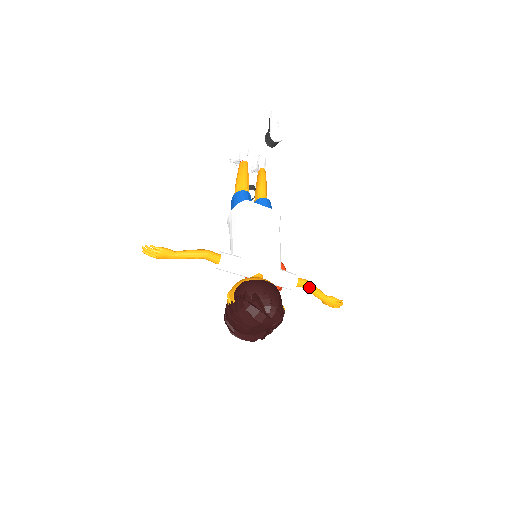
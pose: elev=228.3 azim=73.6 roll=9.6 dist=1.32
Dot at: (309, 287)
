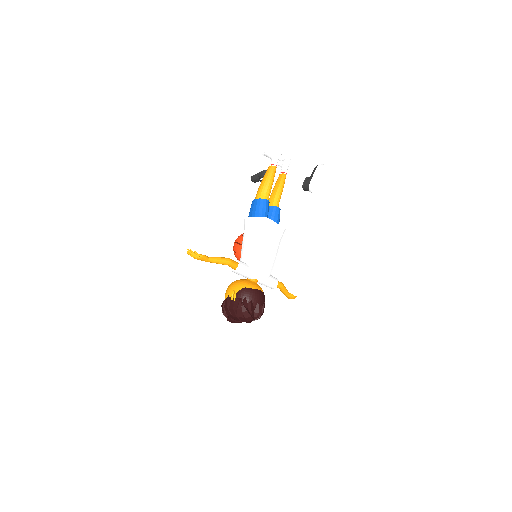
Dot at: (282, 289)
